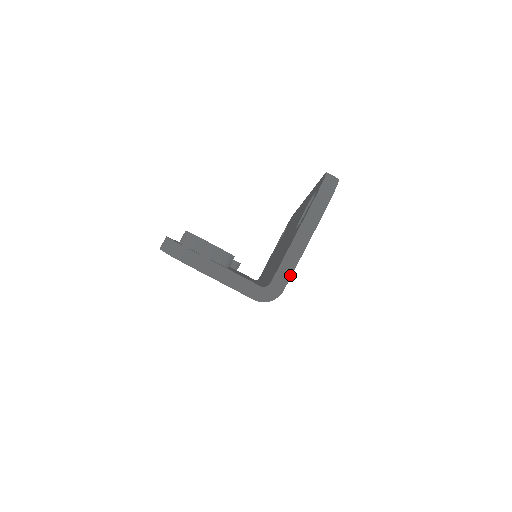
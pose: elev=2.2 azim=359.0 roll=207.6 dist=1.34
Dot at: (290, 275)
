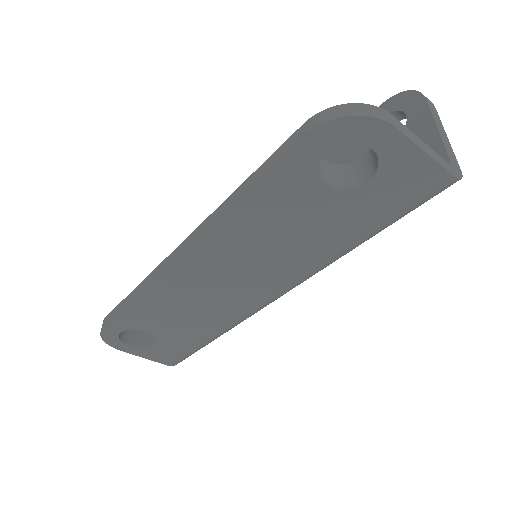
Dot at: (455, 156)
